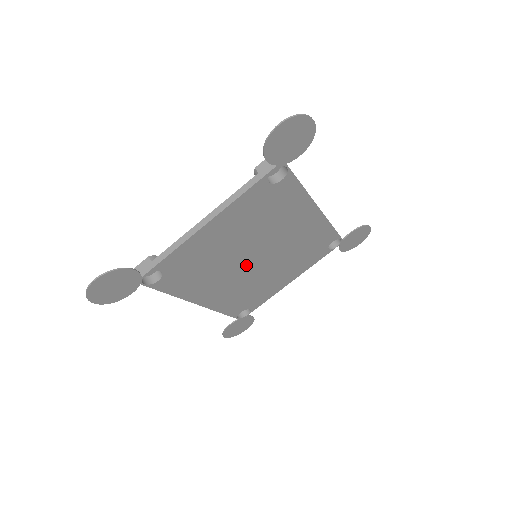
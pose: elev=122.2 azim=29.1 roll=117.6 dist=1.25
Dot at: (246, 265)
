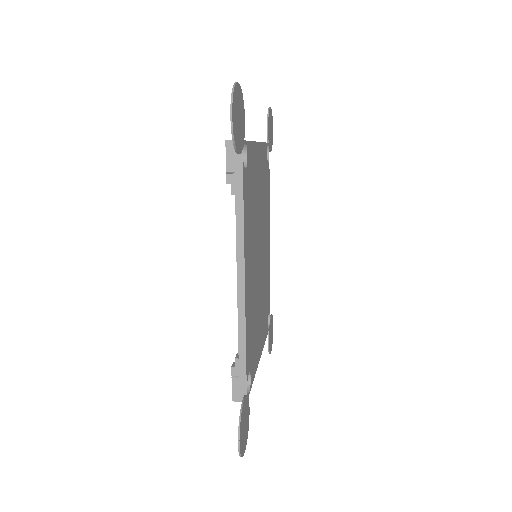
Dot at: (257, 256)
